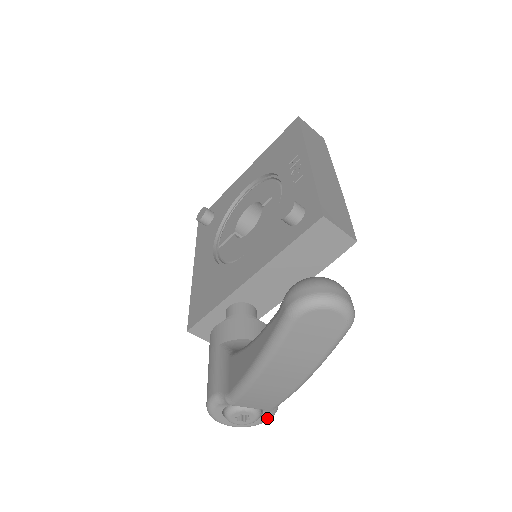
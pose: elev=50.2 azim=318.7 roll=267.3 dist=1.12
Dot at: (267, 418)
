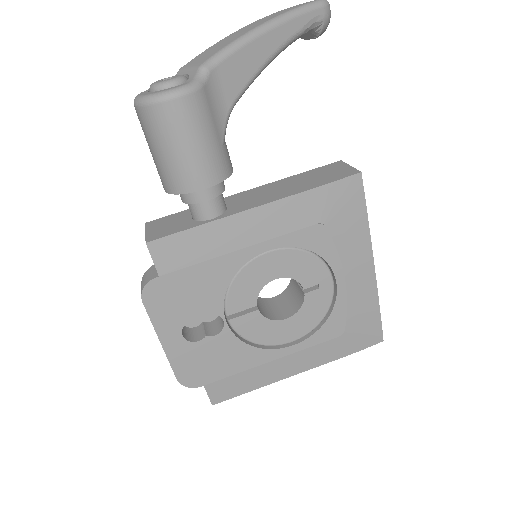
Dot at: (178, 87)
